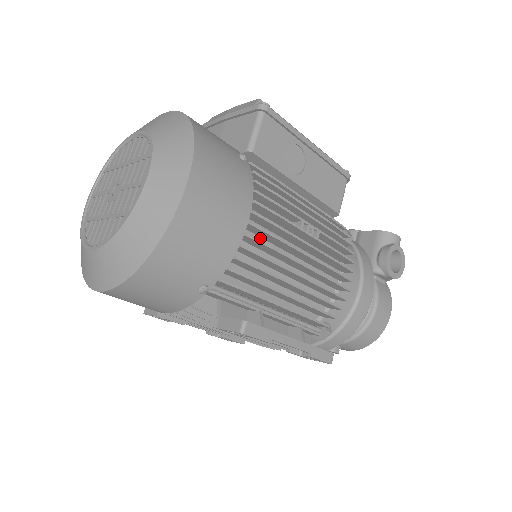
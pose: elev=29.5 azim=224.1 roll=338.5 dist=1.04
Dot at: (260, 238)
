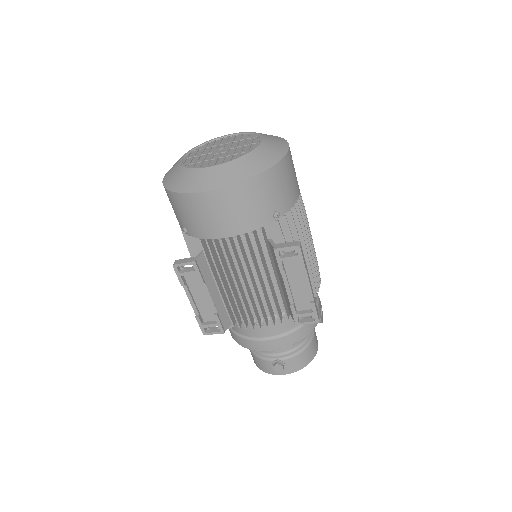
Dot at: occluded
